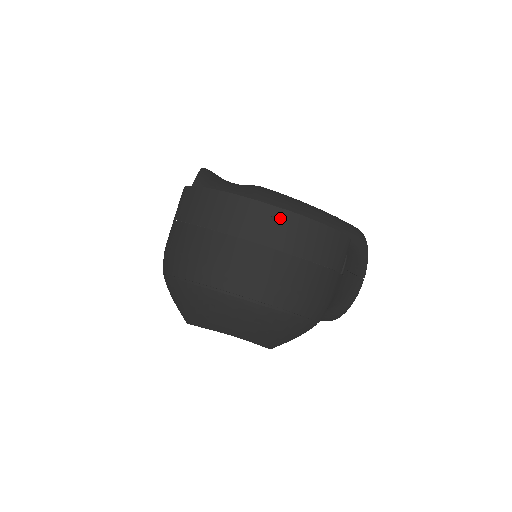
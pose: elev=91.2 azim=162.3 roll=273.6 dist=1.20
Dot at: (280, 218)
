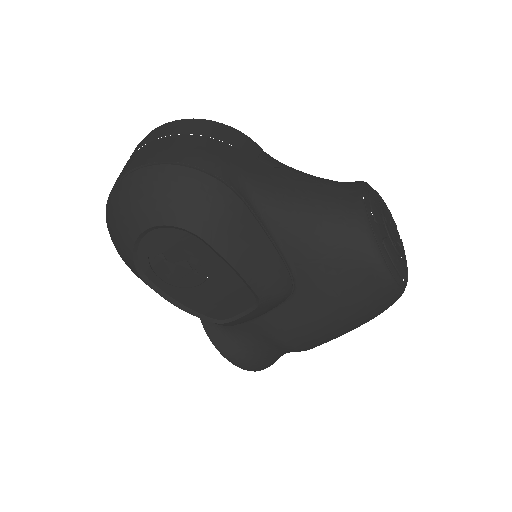
Dot at: (146, 138)
